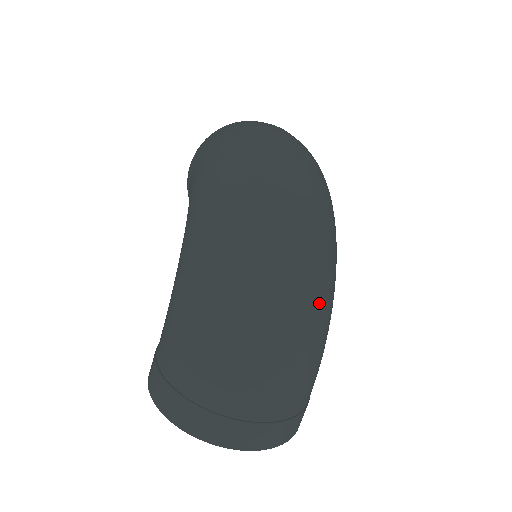
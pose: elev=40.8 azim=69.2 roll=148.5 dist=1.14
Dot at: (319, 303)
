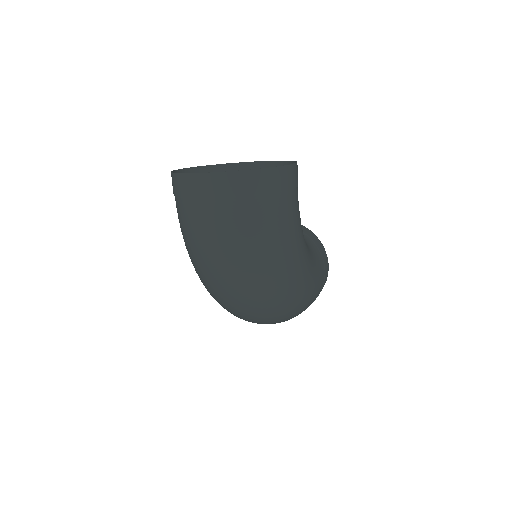
Dot at: (287, 318)
